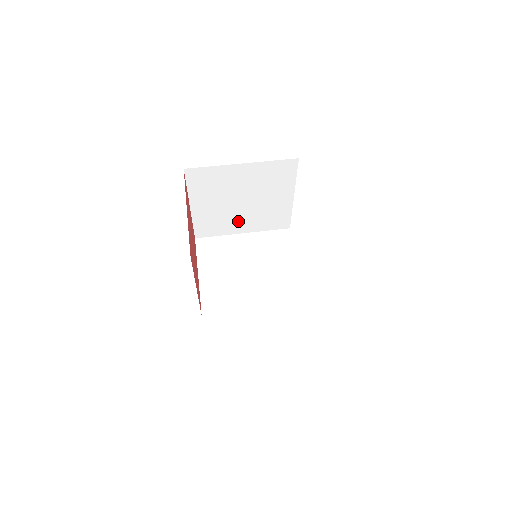
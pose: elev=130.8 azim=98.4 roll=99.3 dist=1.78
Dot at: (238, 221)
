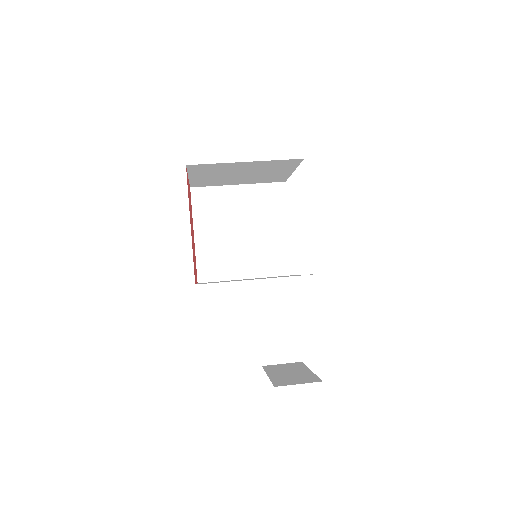
Dot at: (240, 260)
